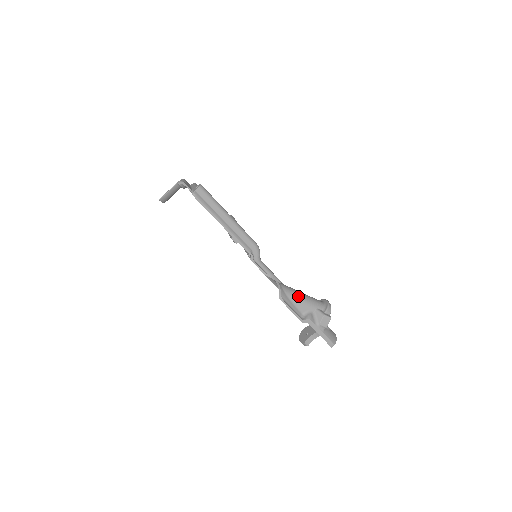
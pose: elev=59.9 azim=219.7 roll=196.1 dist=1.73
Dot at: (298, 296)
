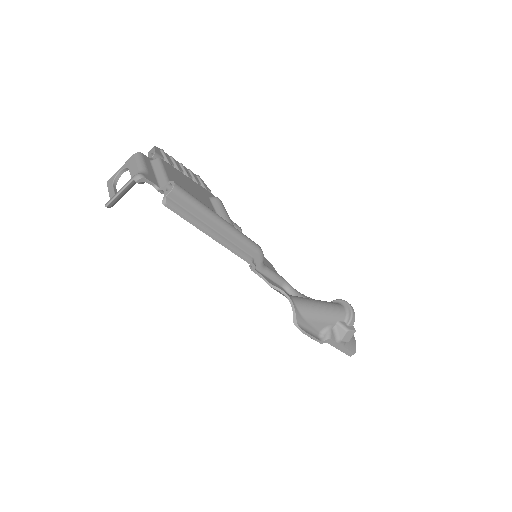
Dot at: (316, 312)
